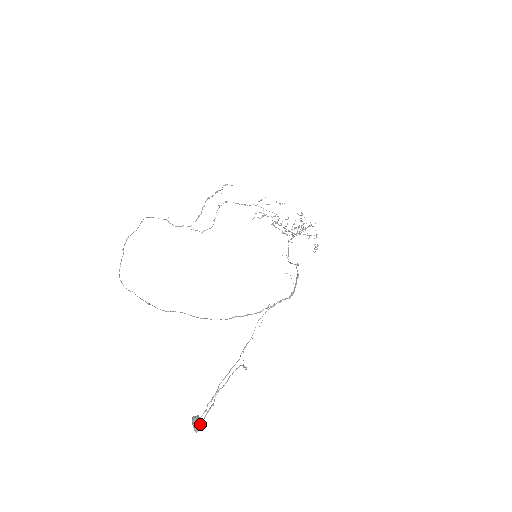
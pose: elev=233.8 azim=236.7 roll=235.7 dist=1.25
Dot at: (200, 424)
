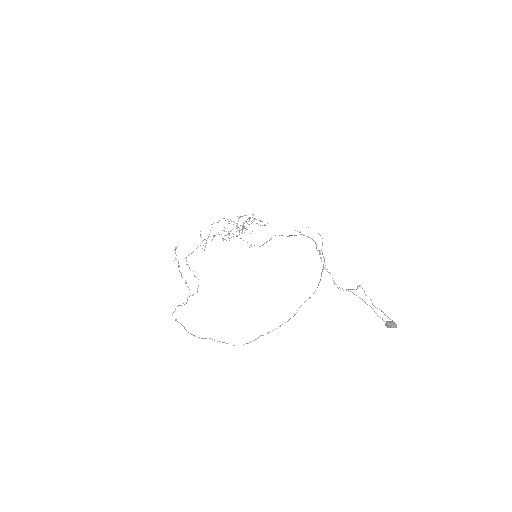
Dot at: (394, 322)
